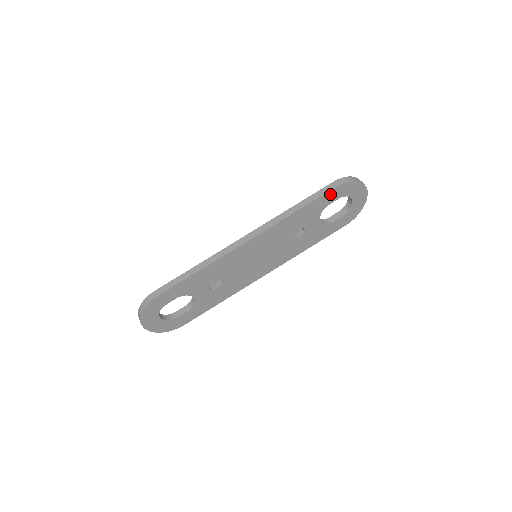
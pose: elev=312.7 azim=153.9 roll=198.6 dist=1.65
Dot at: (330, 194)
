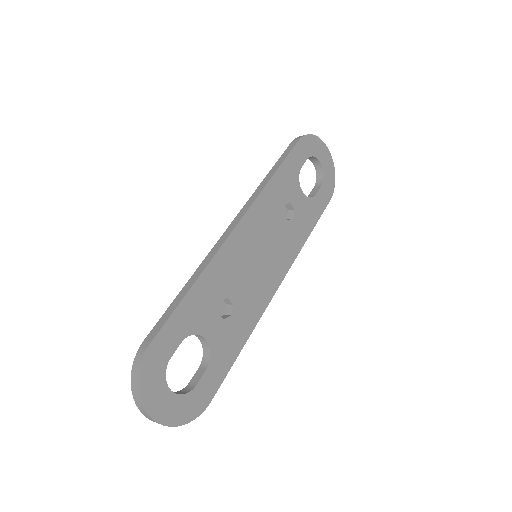
Dot at: (296, 152)
